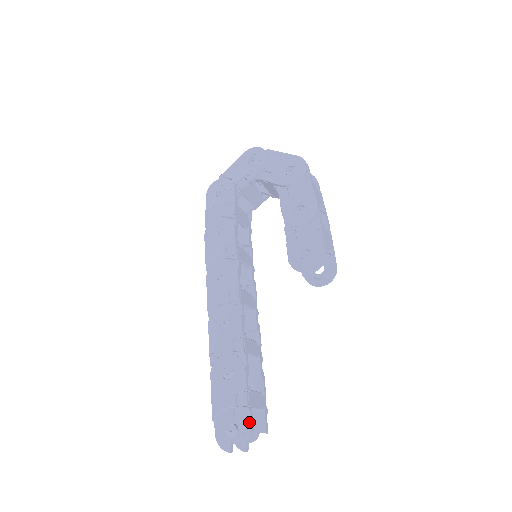
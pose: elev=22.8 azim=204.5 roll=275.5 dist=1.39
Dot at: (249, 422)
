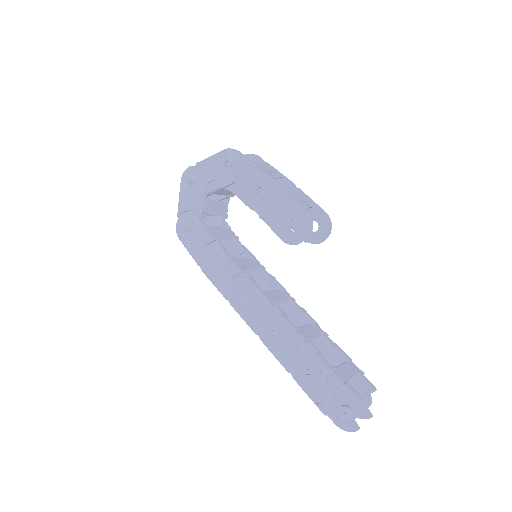
Dot at: (354, 395)
